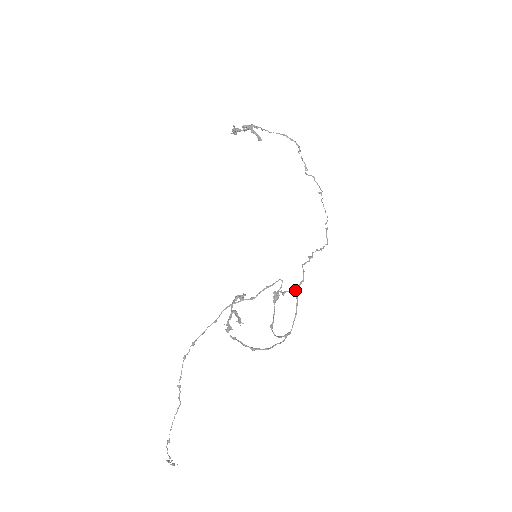
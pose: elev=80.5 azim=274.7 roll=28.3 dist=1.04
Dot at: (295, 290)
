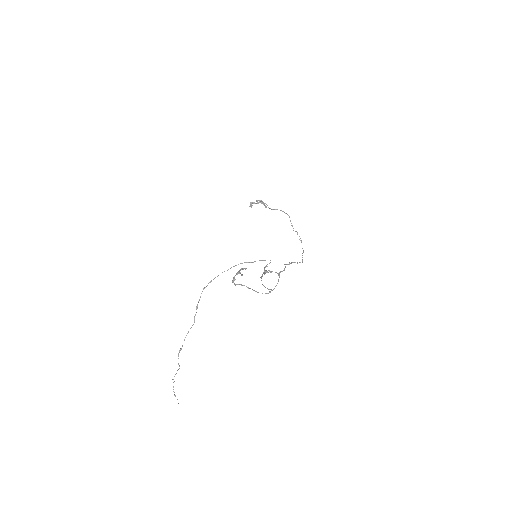
Dot at: (278, 273)
